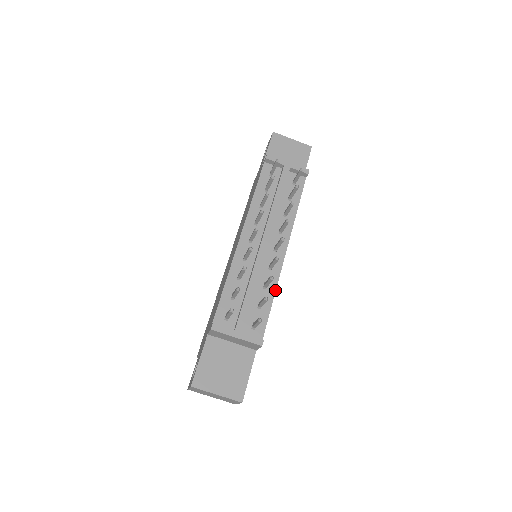
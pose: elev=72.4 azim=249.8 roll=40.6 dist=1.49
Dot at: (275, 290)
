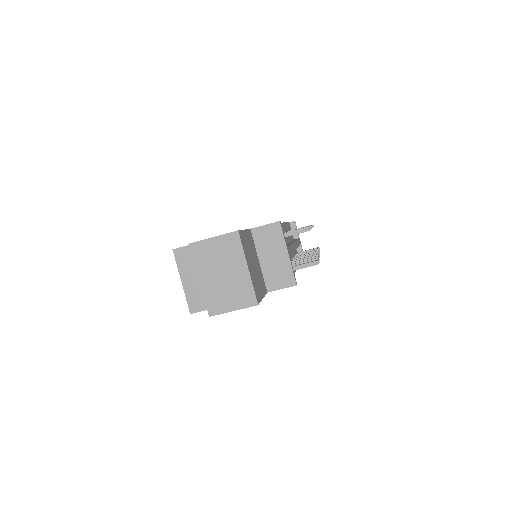
Dot at: occluded
